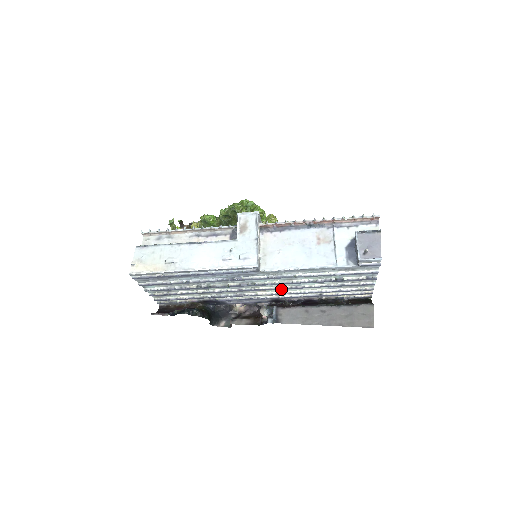
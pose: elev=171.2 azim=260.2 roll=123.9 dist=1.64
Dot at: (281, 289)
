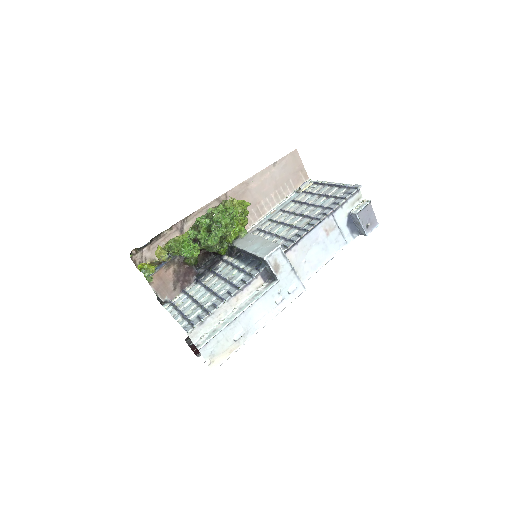
Dot at: occluded
